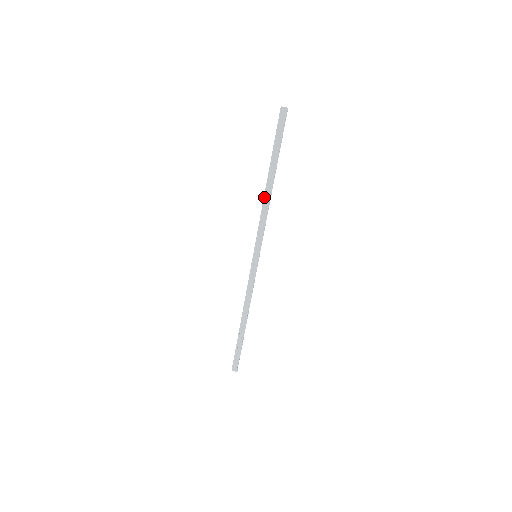
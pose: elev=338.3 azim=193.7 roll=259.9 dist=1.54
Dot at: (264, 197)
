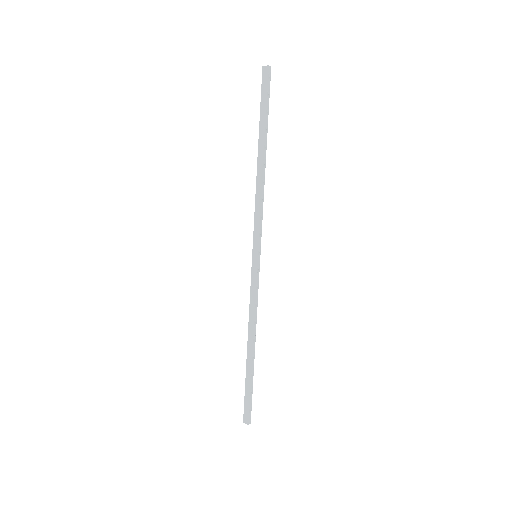
Dot at: (257, 178)
